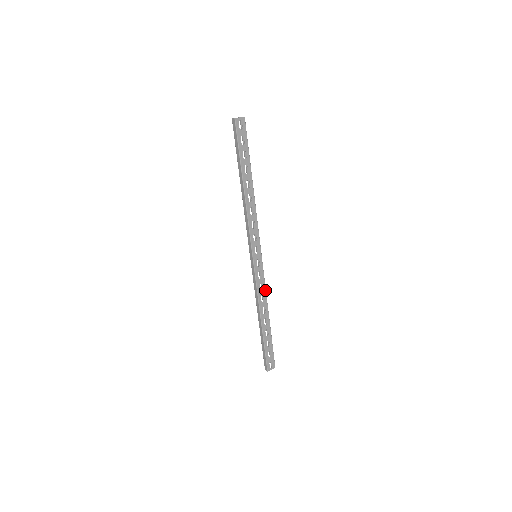
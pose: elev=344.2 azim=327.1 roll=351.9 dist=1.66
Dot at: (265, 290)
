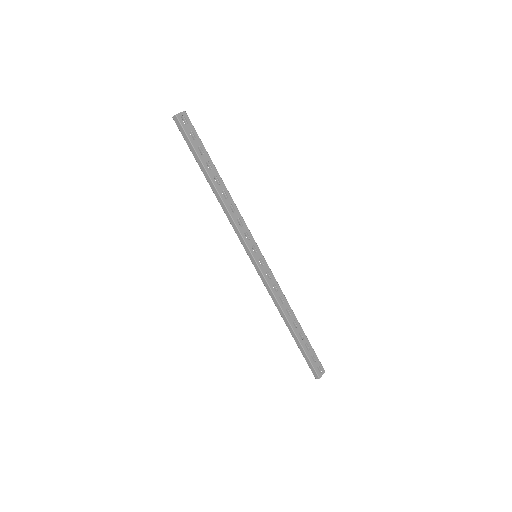
Dot at: (280, 289)
